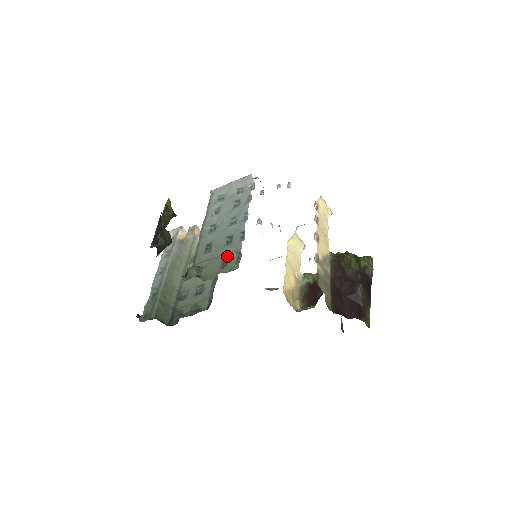
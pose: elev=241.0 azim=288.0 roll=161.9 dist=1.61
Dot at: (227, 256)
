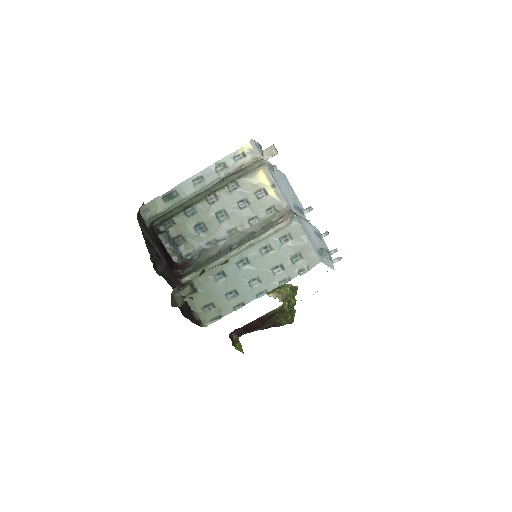
Dot at: (215, 306)
